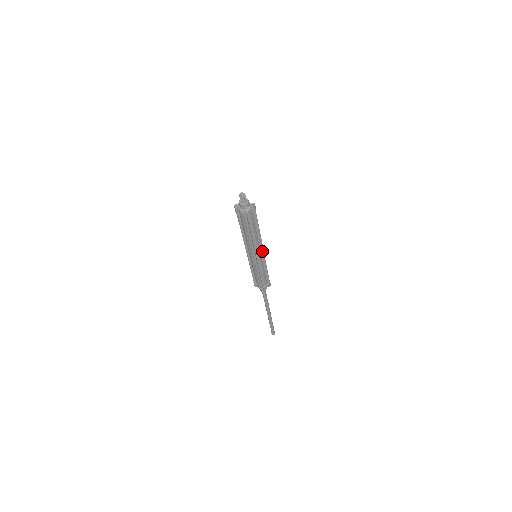
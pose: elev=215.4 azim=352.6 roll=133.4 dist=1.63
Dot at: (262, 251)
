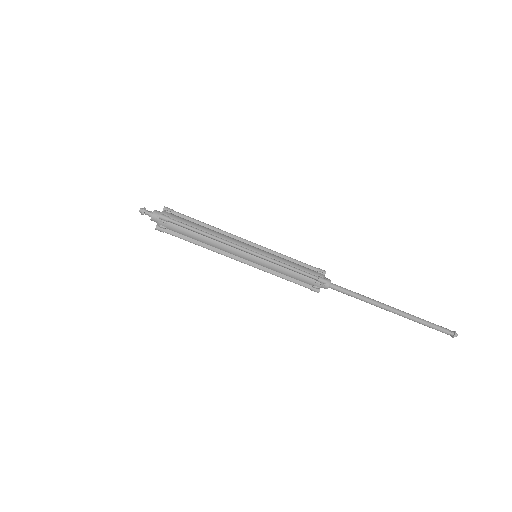
Dot at: (248, 242)
